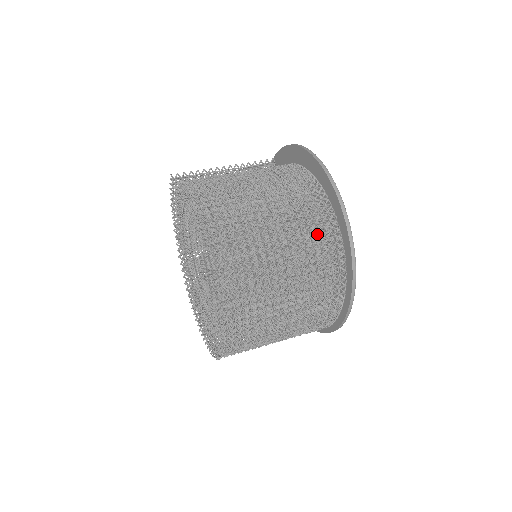
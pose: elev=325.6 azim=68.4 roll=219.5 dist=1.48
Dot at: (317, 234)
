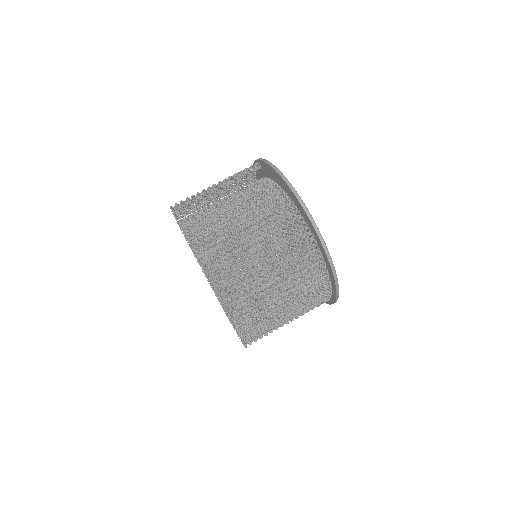
Dot at: (307, 272)
